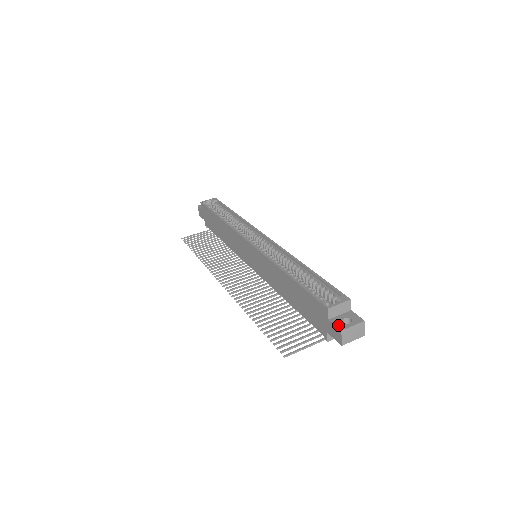
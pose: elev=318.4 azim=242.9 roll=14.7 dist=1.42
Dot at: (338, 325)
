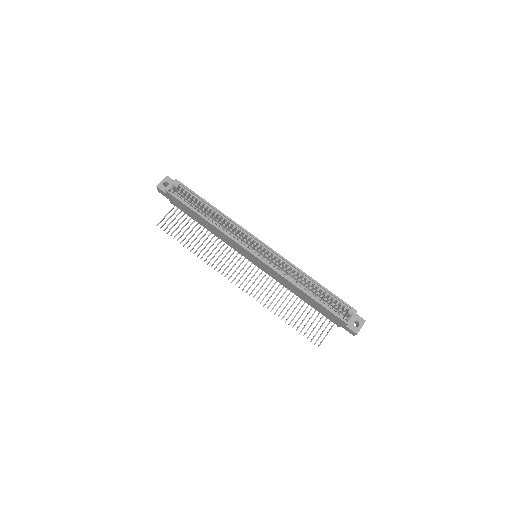
Dot at: (353, 330)
